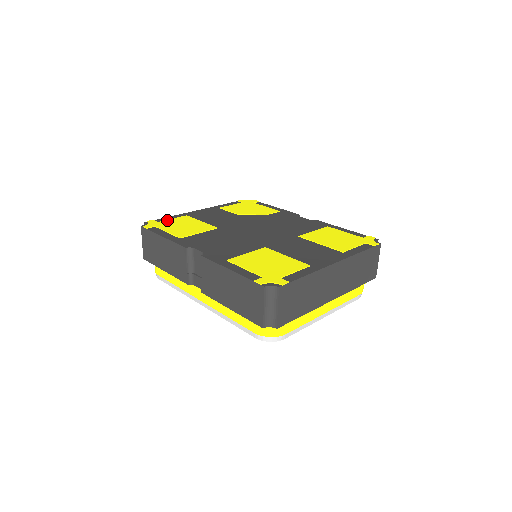
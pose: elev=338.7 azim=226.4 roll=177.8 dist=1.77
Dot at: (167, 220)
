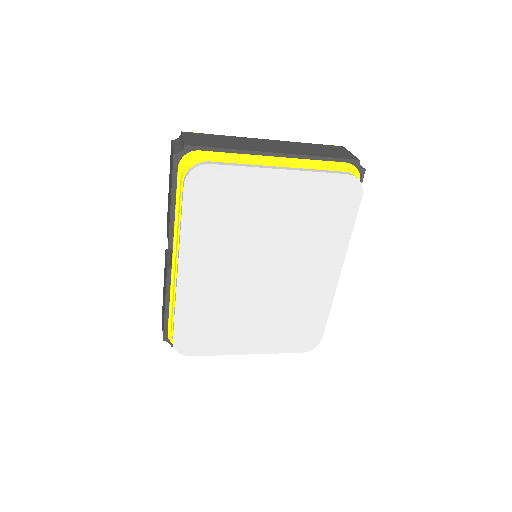
Dot at: occluded
